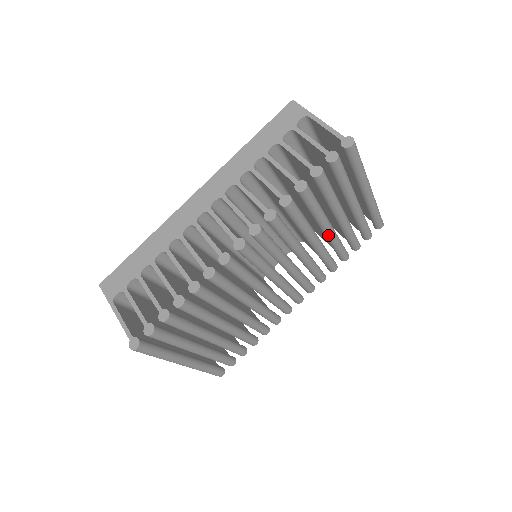
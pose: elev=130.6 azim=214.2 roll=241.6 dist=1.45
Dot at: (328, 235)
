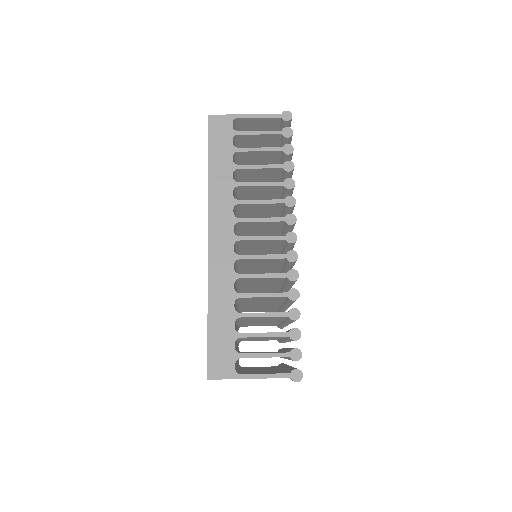
Dot at: occluded
